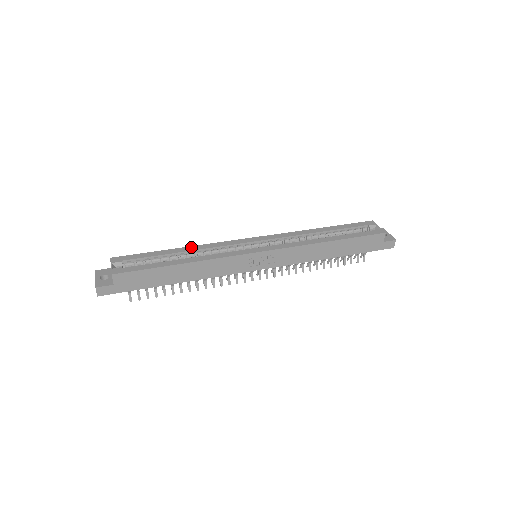
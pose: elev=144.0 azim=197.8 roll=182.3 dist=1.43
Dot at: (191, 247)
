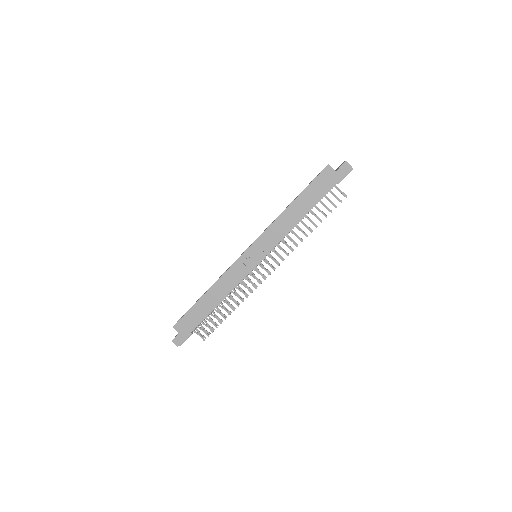
Dot at: occluded
